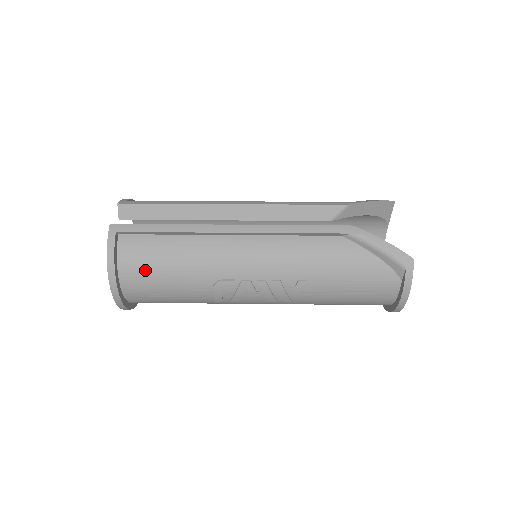
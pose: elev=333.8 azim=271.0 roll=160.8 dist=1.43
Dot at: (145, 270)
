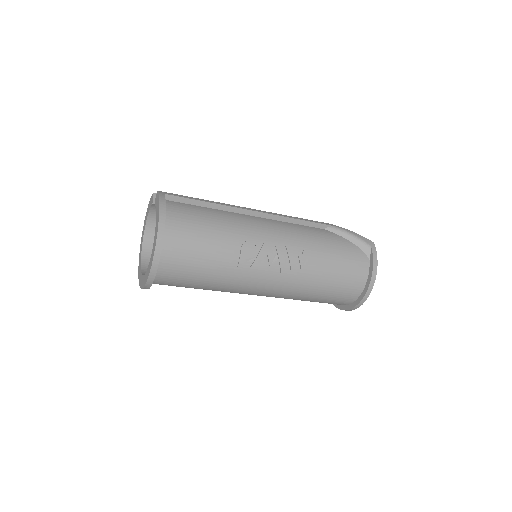
Dot at: (188, 223)
